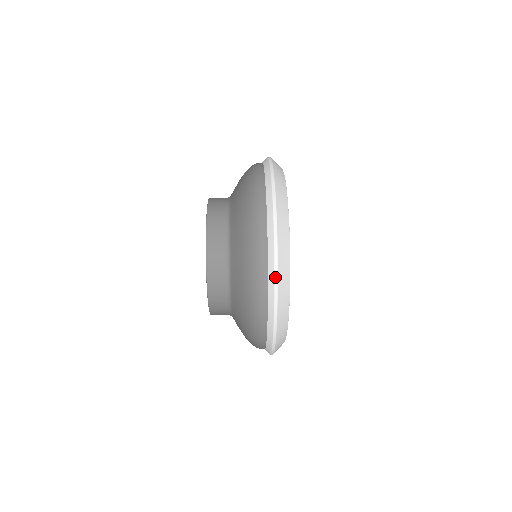
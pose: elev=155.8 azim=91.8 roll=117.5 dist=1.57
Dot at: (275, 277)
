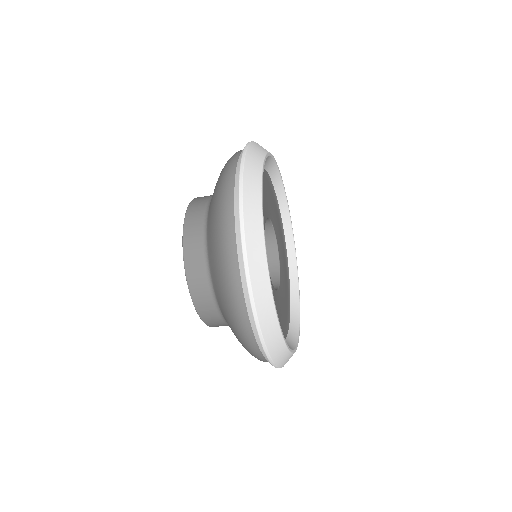
Dot at: (246, 145)
